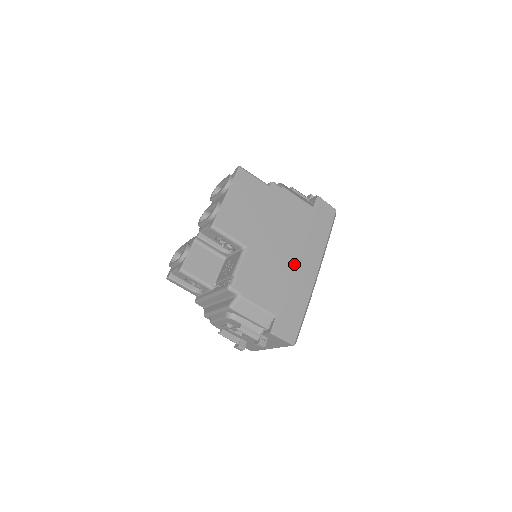
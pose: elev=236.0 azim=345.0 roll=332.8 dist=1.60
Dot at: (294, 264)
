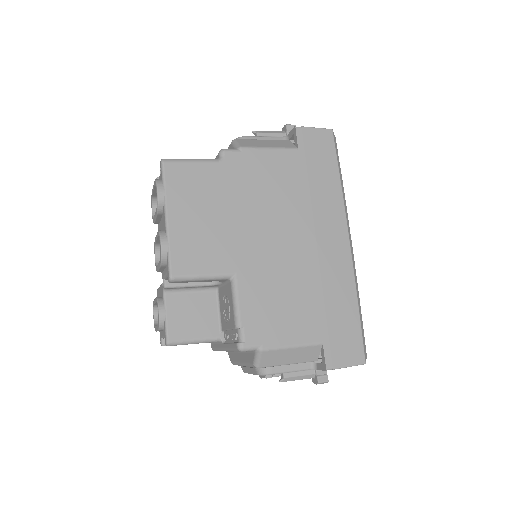
Dot at: (312, 252)
